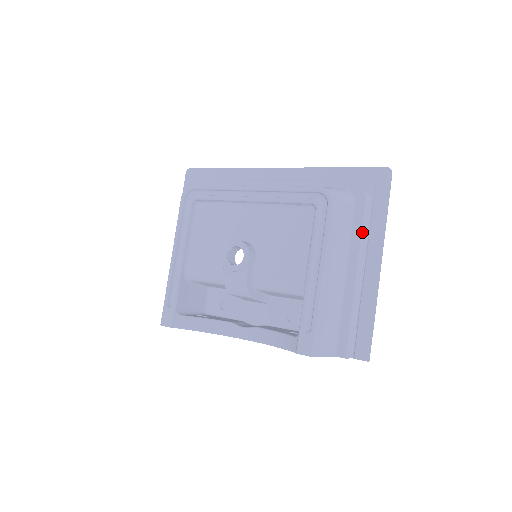
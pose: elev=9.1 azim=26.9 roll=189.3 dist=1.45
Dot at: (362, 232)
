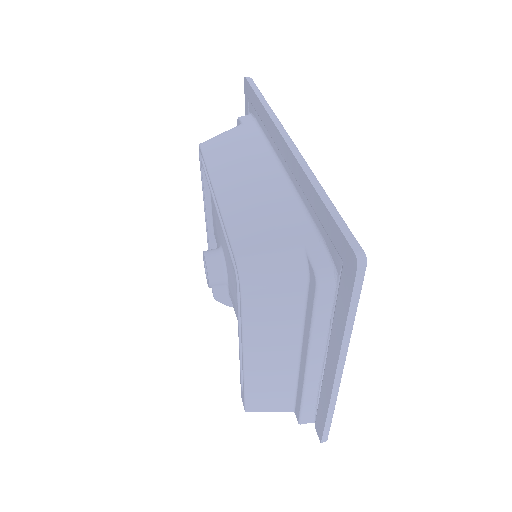
Dot at: (312, 325)
